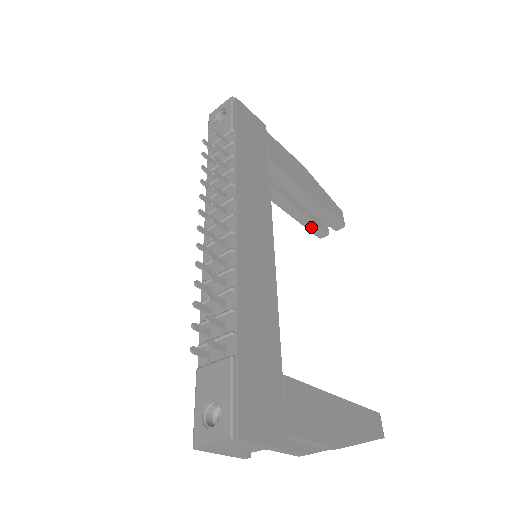
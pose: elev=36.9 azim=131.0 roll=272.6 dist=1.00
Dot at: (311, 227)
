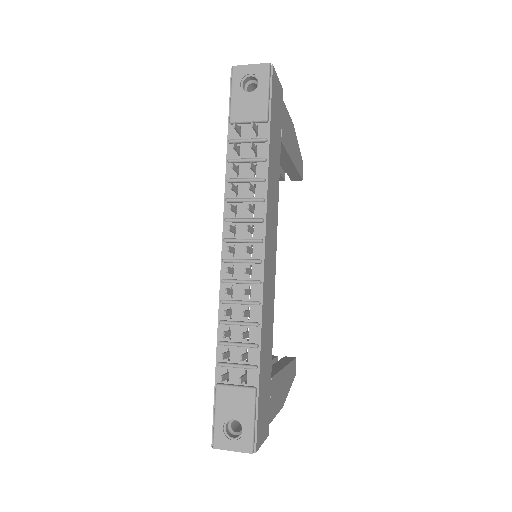
Dot at: occluded
